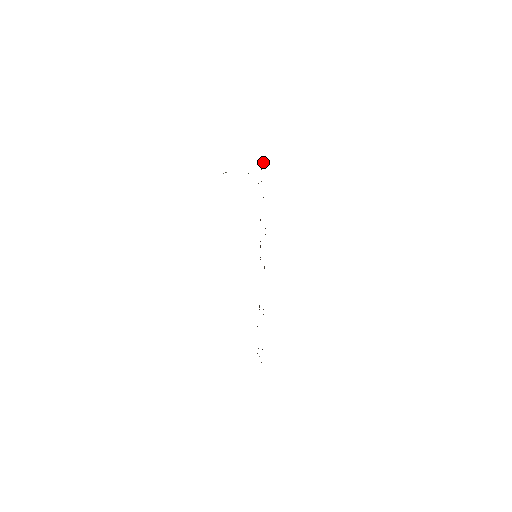
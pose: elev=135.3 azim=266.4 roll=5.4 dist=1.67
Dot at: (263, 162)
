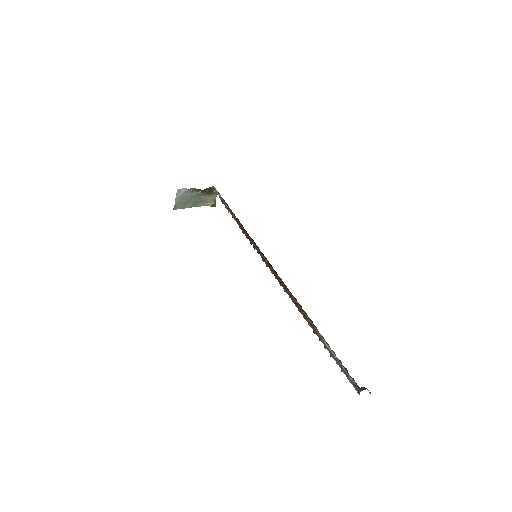
Dot at: (213, 202)
